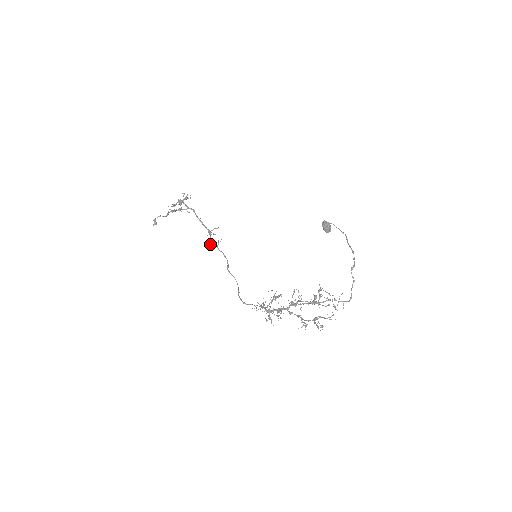
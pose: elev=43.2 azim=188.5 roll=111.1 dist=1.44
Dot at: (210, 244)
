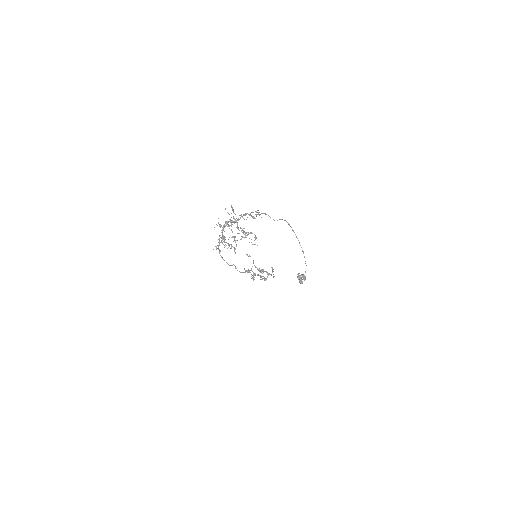
Dot at: occluded
